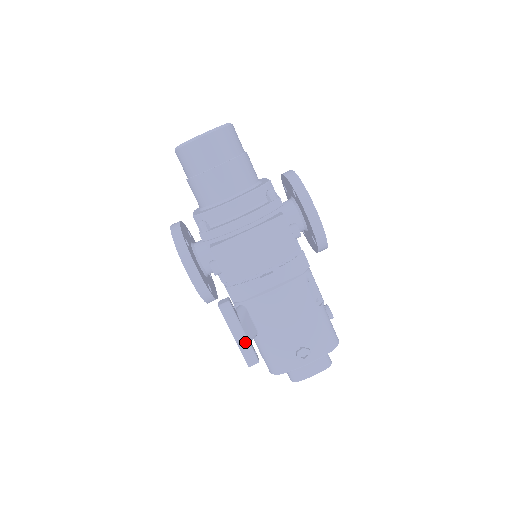
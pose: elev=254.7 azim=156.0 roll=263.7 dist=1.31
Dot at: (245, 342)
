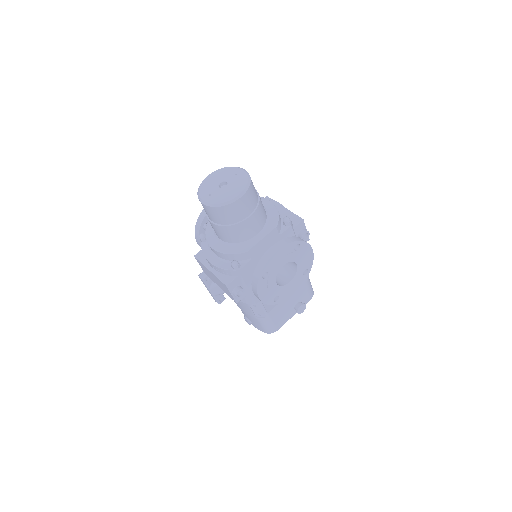
Dot at: (212, 295)
